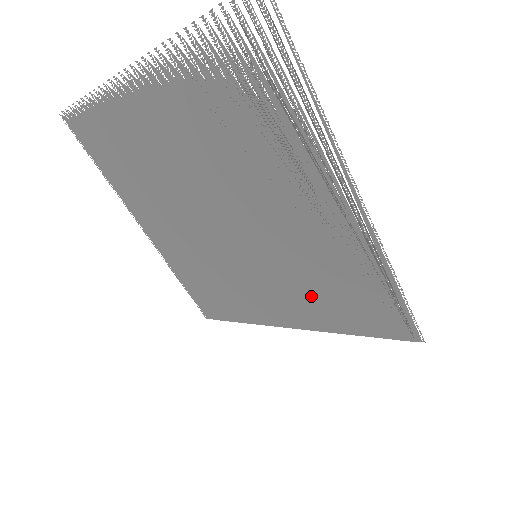
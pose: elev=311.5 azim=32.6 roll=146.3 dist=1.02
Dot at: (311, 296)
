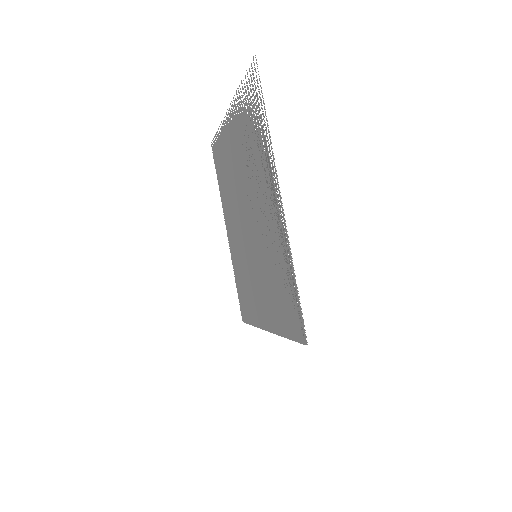
Dot at: occluded
